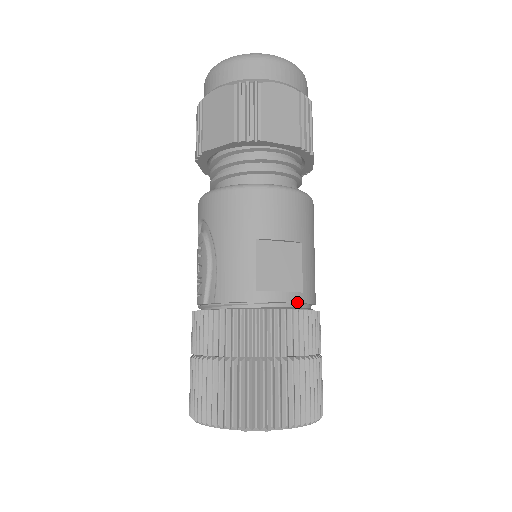
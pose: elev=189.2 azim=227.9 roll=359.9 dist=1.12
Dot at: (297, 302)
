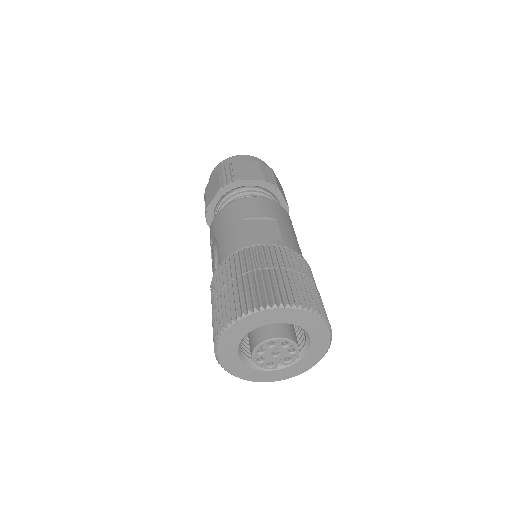
Dot at: (278, 244)
